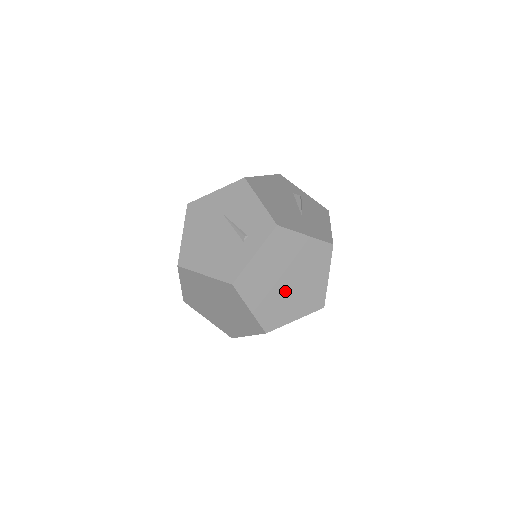
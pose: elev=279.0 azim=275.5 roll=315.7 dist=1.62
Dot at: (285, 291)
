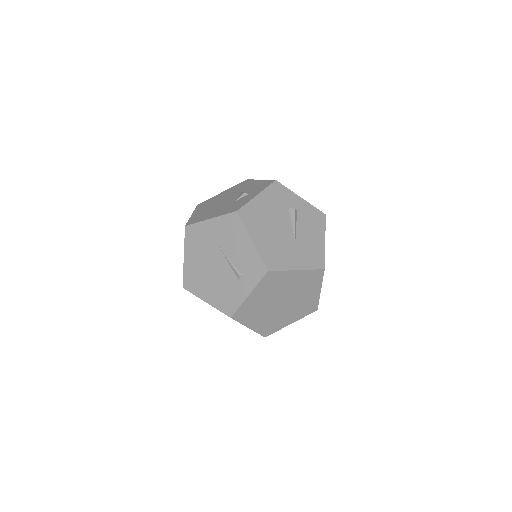
Dot at: (280, 309)
